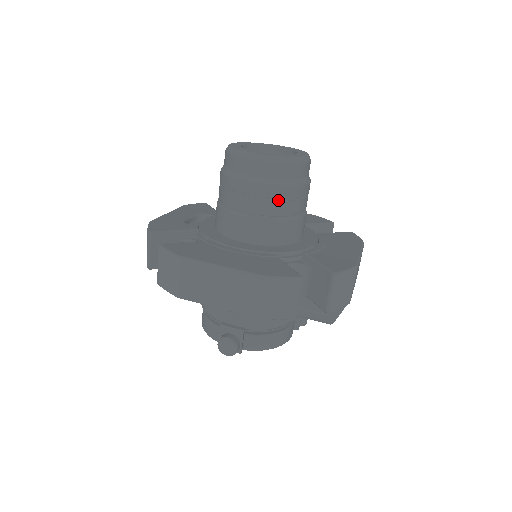
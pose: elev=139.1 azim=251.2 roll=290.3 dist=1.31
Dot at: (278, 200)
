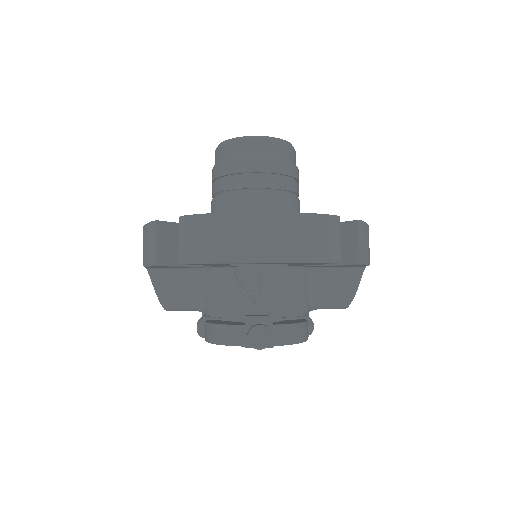
Dot at: (282, 177)
